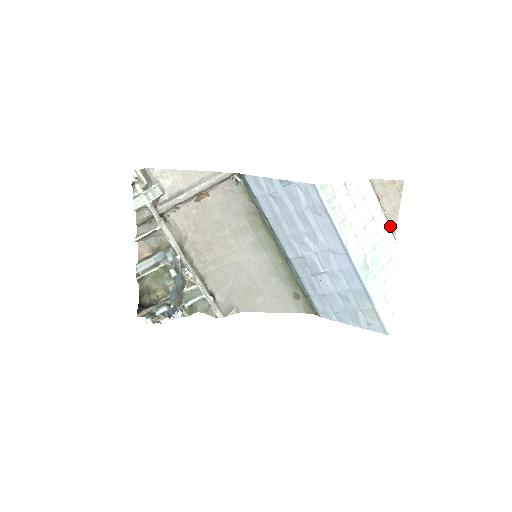
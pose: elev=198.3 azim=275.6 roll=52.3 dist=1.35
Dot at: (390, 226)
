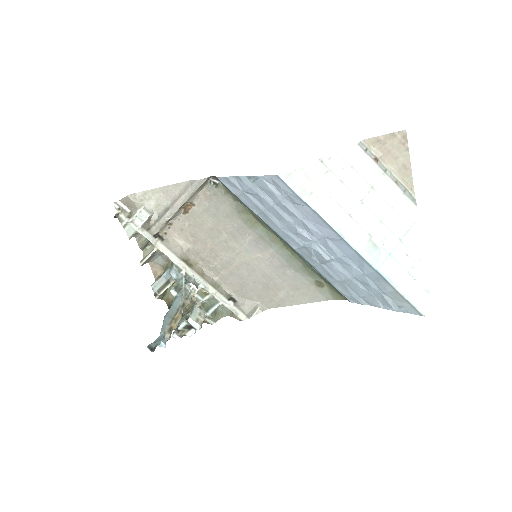
Dot at: (403, 188)
